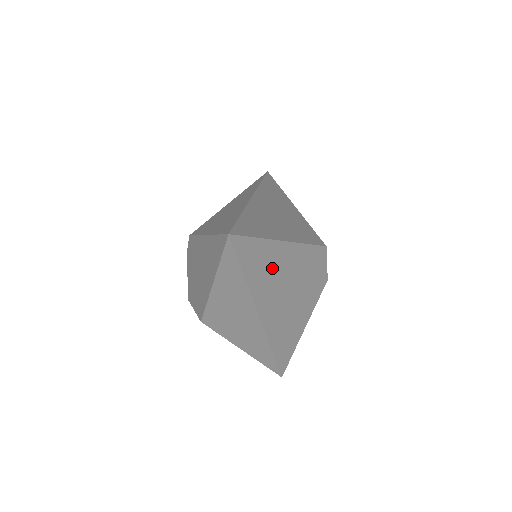
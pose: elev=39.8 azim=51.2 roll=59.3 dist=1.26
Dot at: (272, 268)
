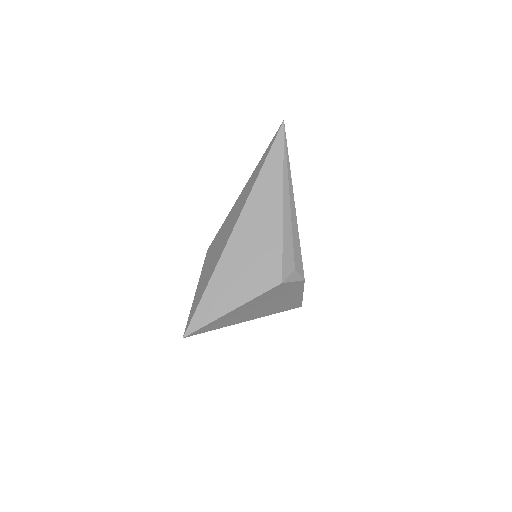
Dot at: (234, 316)
